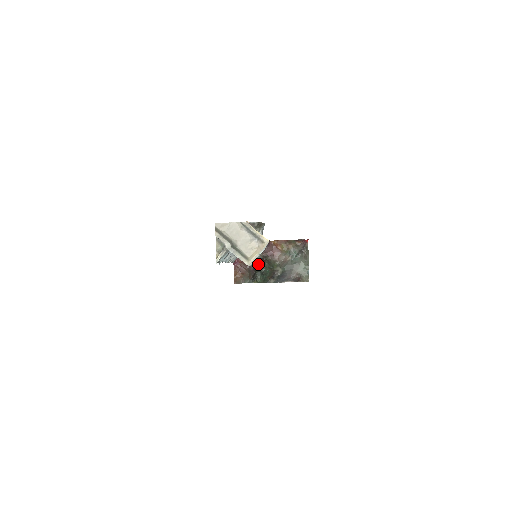
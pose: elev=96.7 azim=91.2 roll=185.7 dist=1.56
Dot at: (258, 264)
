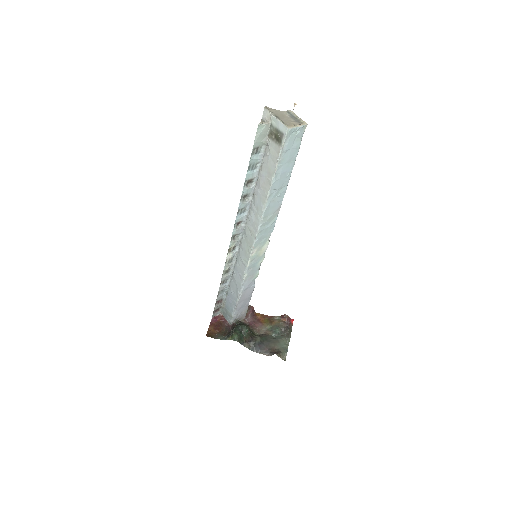
Dot at: (238, 322)
